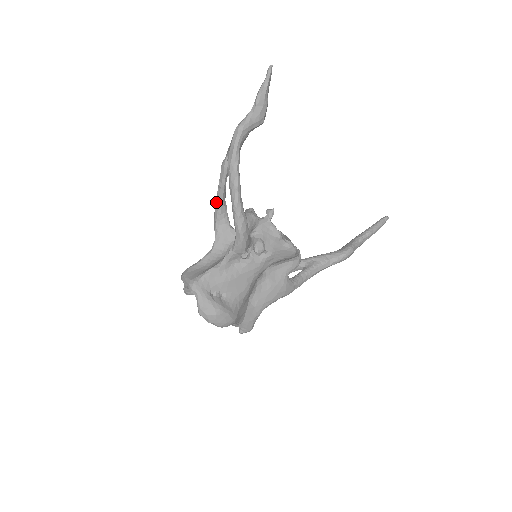
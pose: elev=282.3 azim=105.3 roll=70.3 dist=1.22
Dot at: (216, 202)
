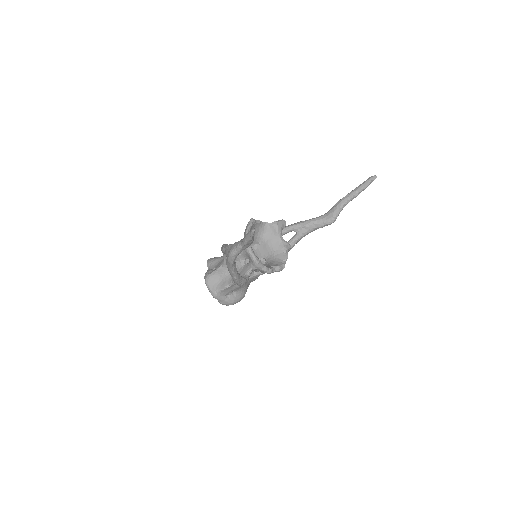
Dot at: occluded
